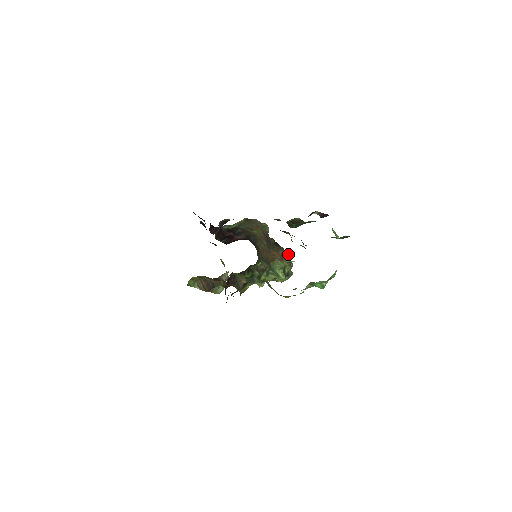
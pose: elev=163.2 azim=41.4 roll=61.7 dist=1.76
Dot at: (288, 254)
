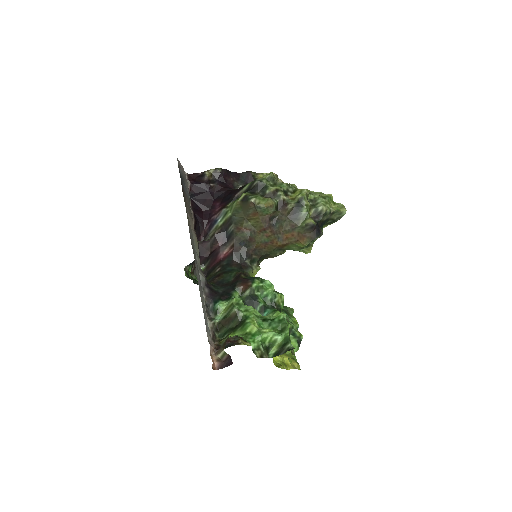
Dot at: (310, 227)
